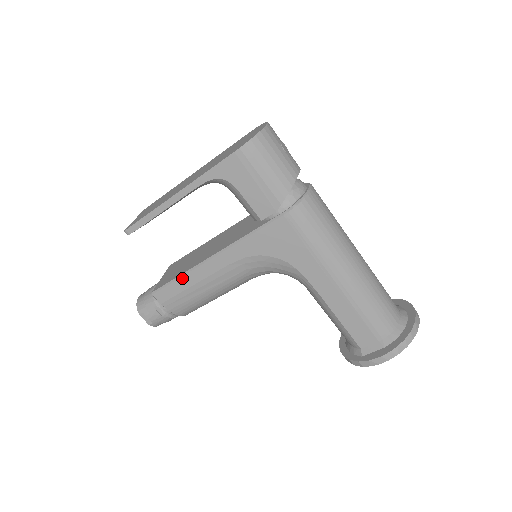
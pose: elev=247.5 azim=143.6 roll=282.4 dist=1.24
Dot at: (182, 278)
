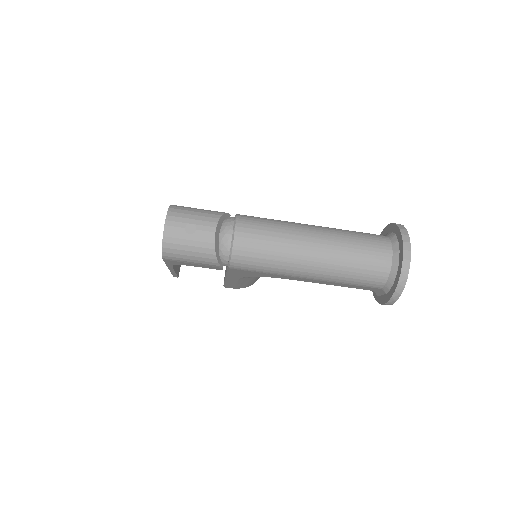
Dot at: (226, 284)
